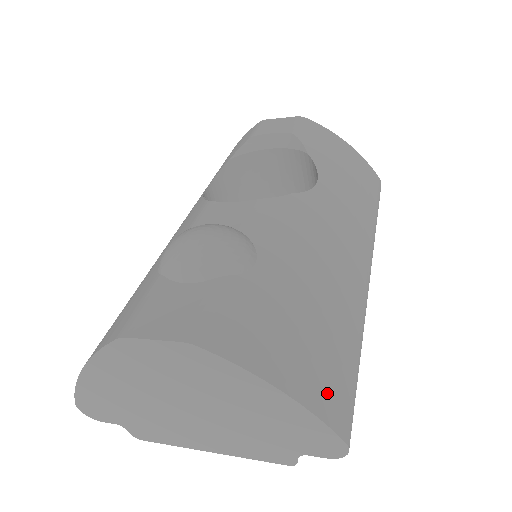
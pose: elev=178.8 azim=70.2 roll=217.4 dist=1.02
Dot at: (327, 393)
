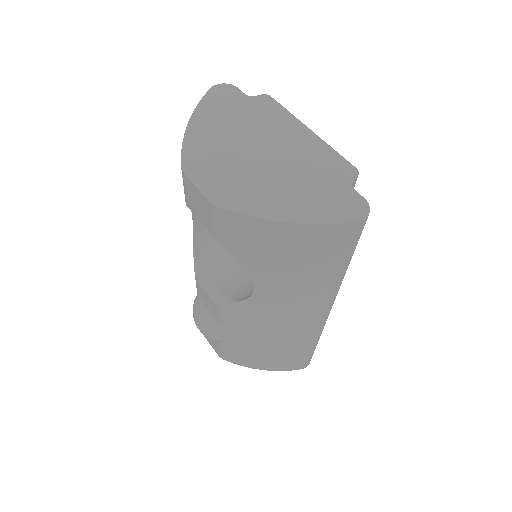
Dot at: (287, 366)
